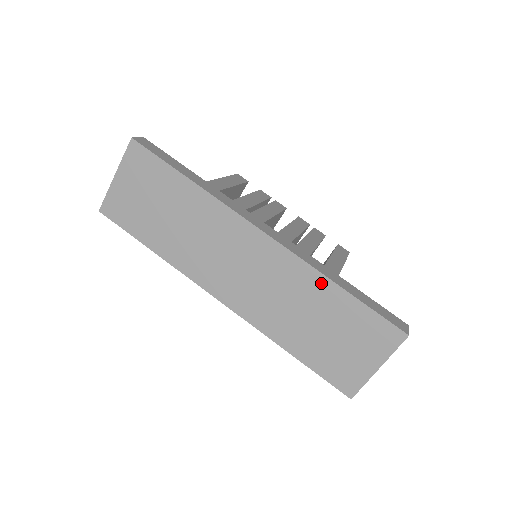
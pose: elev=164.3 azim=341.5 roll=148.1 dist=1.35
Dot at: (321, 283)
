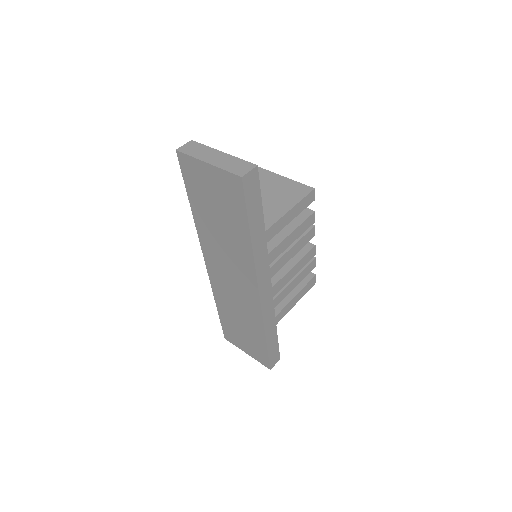
Dot at: (260, 328)
